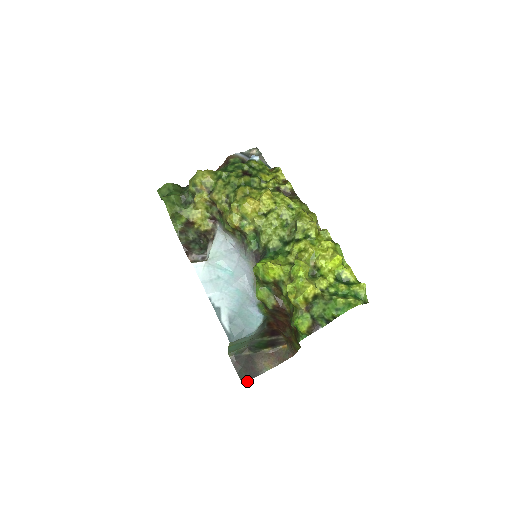
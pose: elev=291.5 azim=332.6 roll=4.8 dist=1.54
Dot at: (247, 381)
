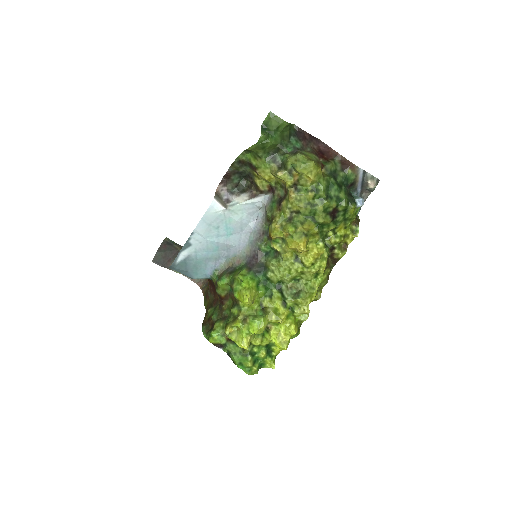
Dot at: occluded
